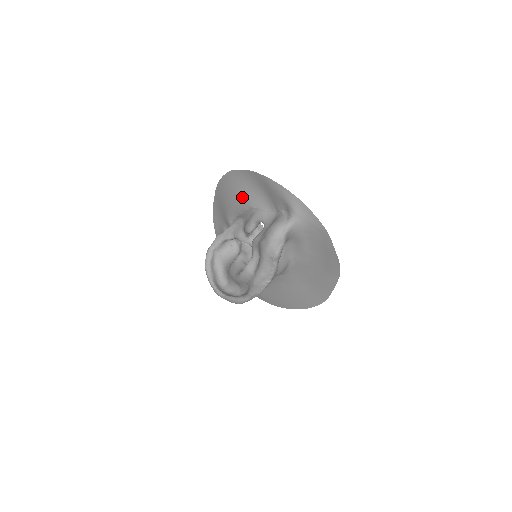
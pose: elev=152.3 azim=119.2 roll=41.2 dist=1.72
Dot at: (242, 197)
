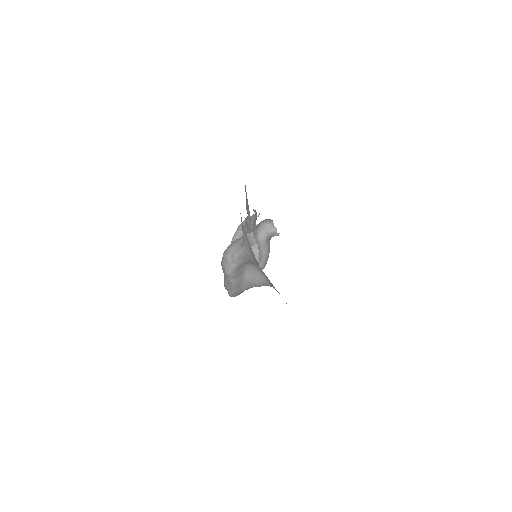
Dot at: occluded
